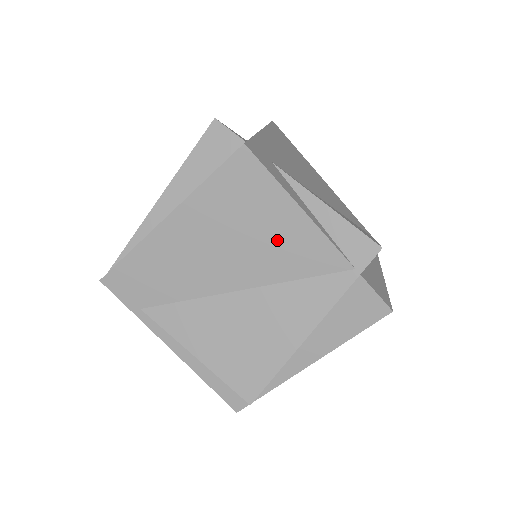
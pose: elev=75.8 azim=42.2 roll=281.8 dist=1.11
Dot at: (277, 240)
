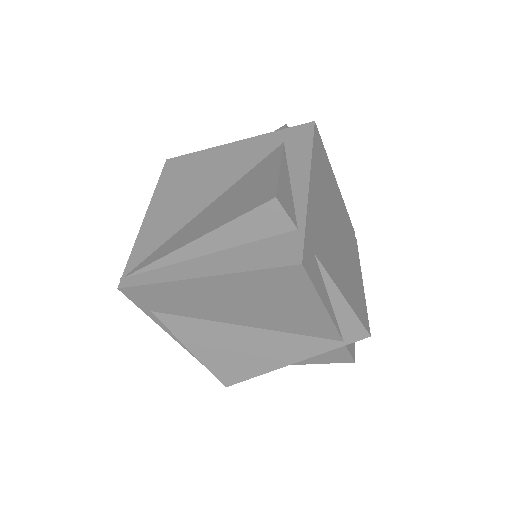
Dot at: (293, 314)
